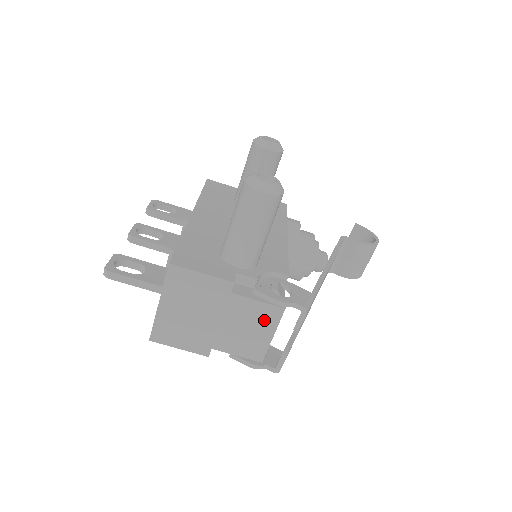
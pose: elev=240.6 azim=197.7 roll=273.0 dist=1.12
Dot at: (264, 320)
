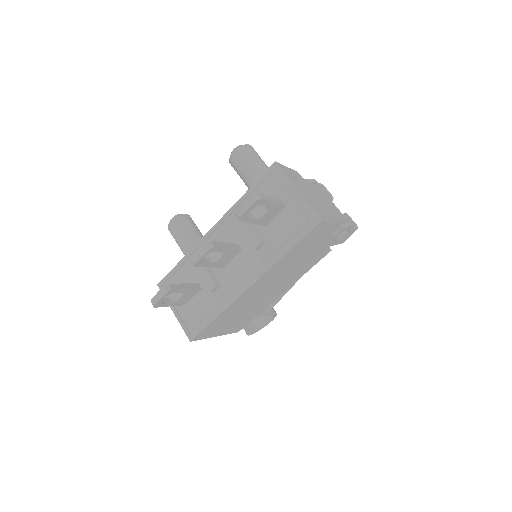
Dot at: (323, 194)
